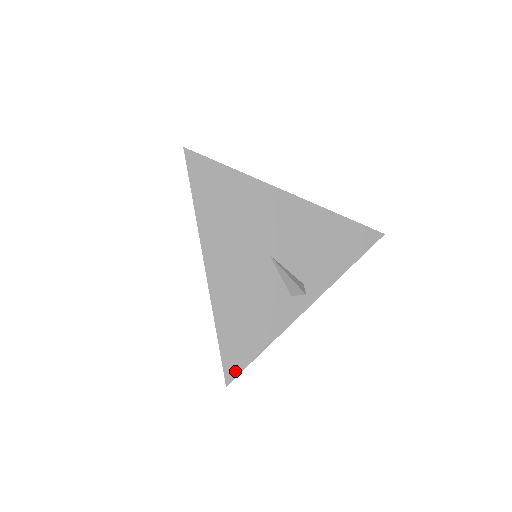
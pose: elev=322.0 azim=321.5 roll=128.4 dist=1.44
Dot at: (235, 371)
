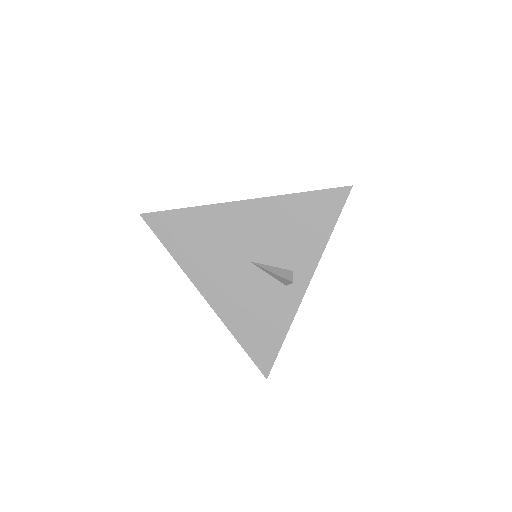
Dot at: (268, 365)
